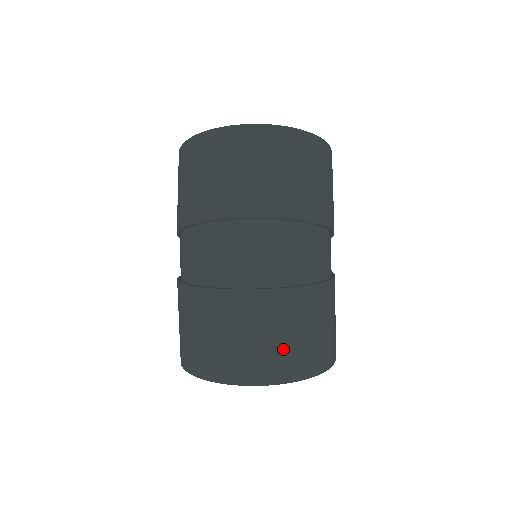
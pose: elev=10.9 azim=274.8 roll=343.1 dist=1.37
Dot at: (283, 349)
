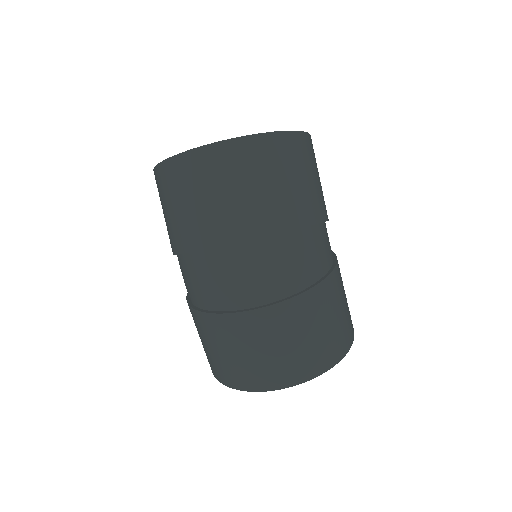
Dot at: (293, 355)
